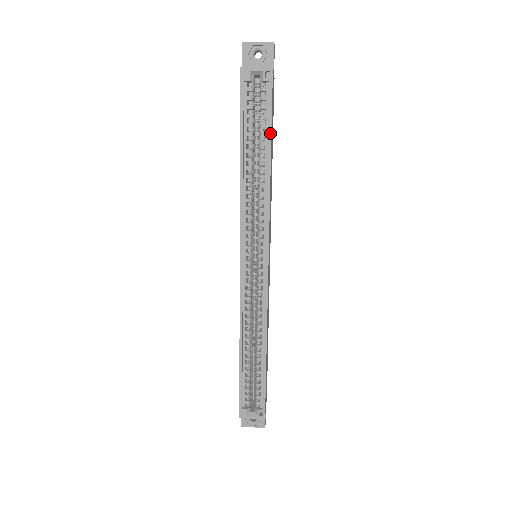
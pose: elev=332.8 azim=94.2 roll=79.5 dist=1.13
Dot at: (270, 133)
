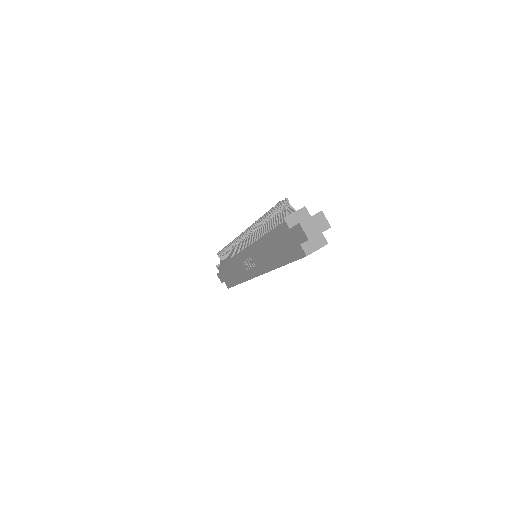
Dot at: occluded
